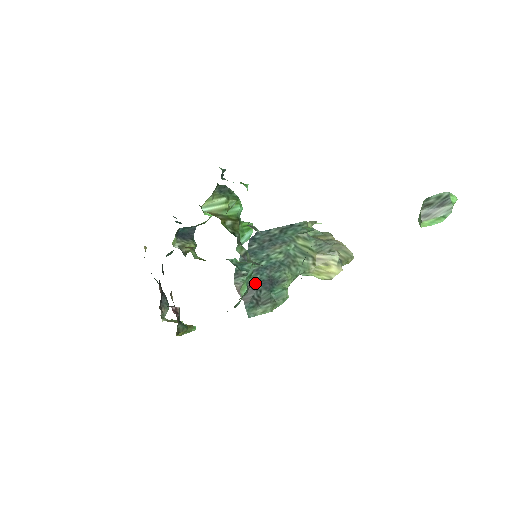
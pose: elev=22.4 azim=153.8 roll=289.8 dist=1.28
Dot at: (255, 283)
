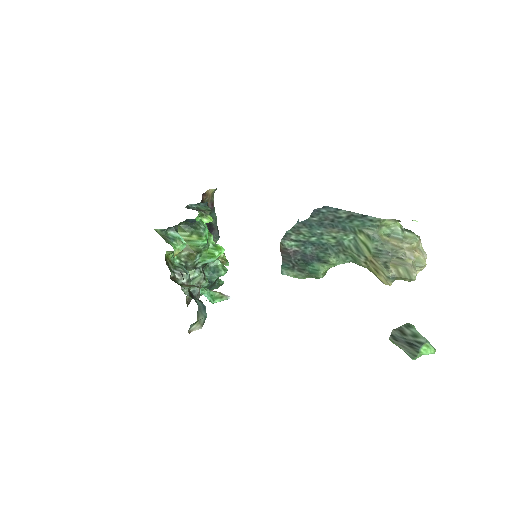
Dot at: (296, 252)
